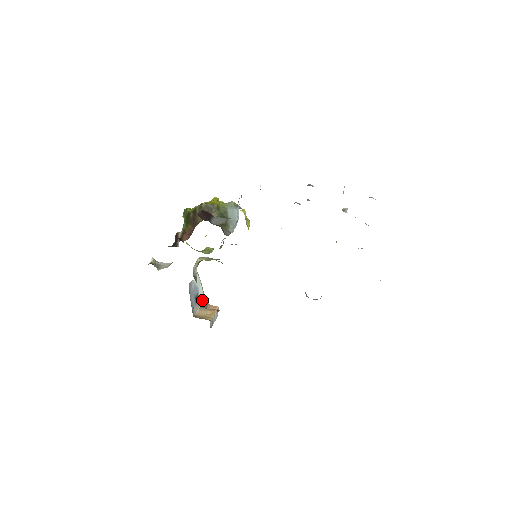
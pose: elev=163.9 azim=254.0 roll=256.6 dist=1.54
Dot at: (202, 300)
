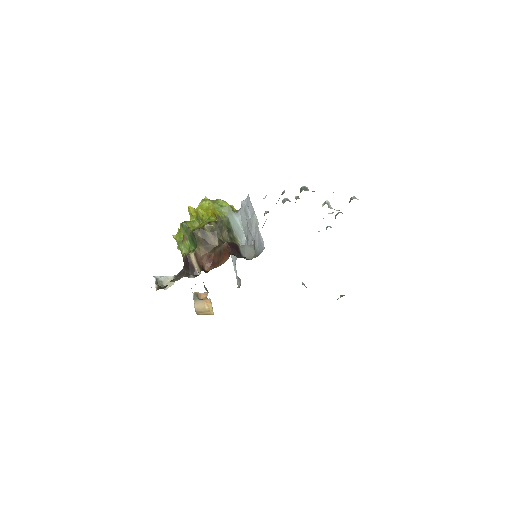
Dot at: occluded
